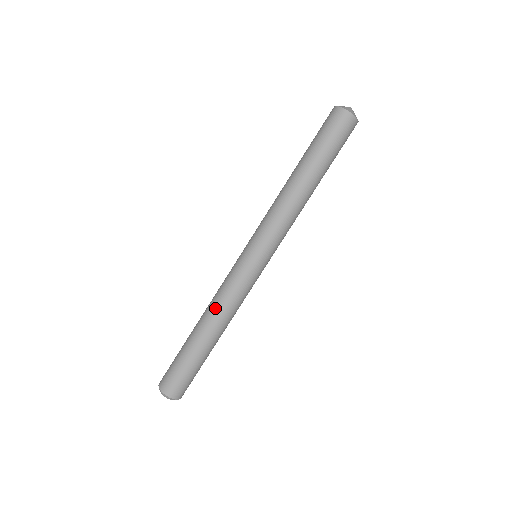
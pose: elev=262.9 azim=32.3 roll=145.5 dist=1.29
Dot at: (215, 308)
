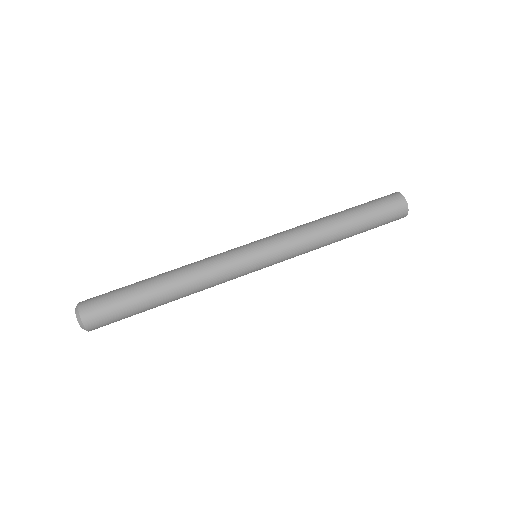
Dot at: (194, 278)
